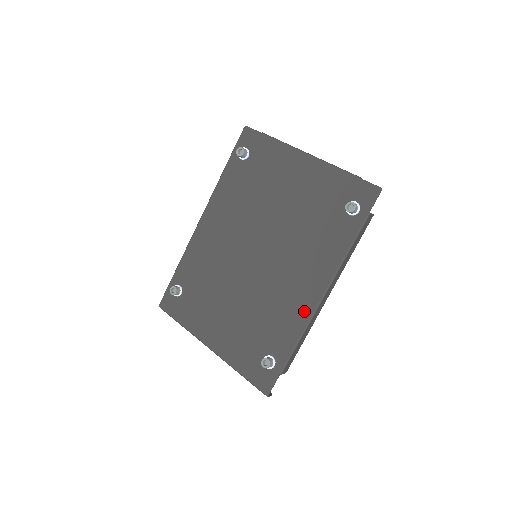
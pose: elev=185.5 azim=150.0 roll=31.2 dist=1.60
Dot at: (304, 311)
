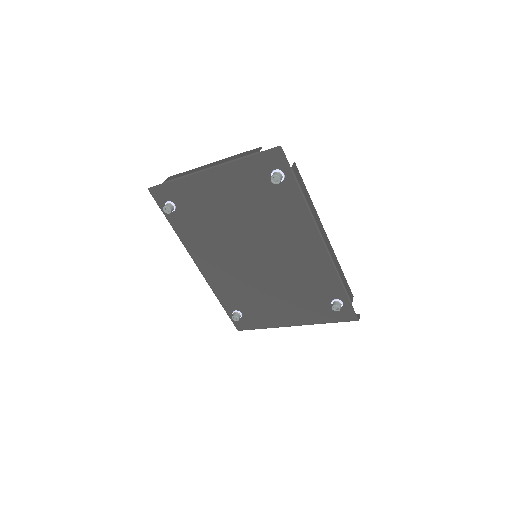
Dot at: (323, 260)
